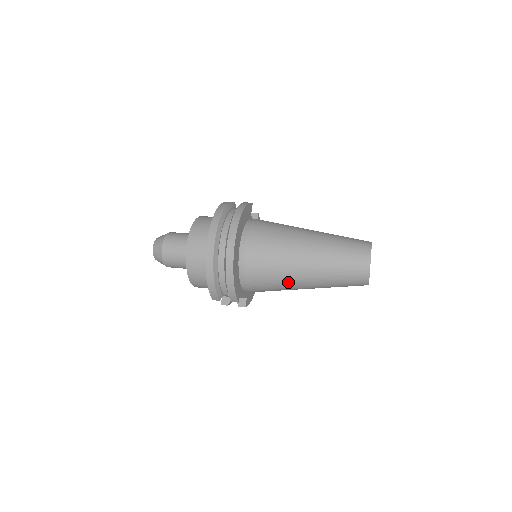
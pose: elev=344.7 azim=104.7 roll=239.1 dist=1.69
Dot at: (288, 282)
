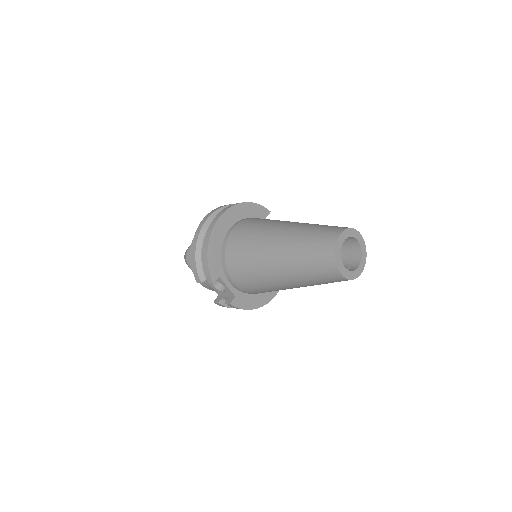
Dot at: (260, 265)
